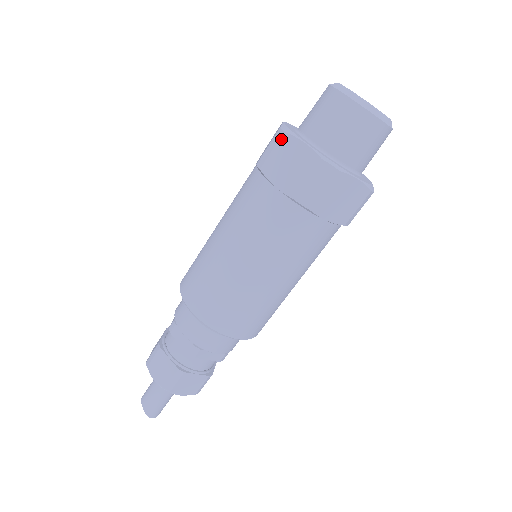
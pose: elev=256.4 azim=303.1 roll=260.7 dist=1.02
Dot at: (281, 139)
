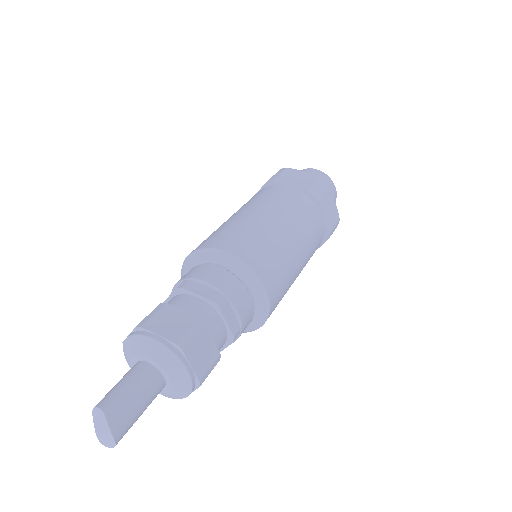
Dot at: (286, 169)
